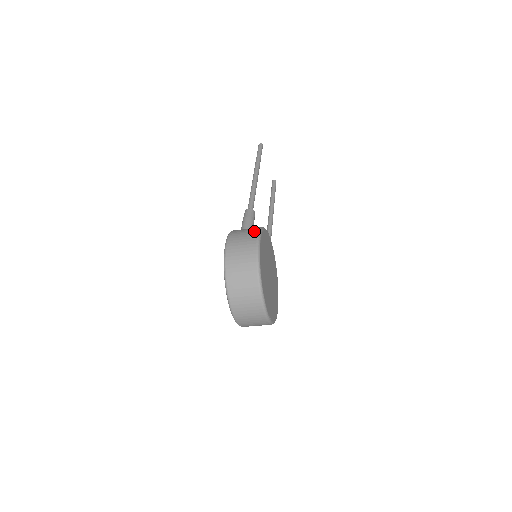
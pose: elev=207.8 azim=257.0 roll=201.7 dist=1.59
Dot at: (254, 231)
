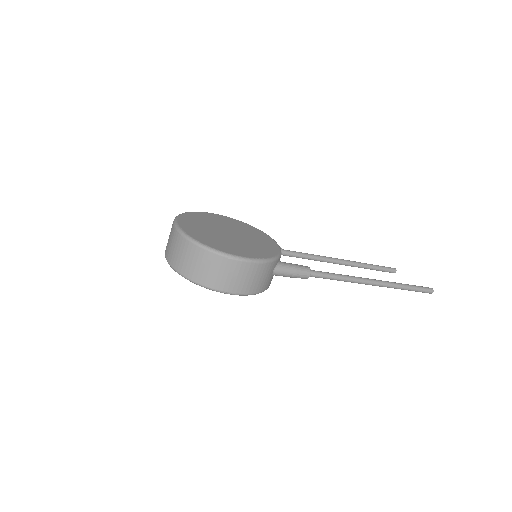
Dot at: occluded
